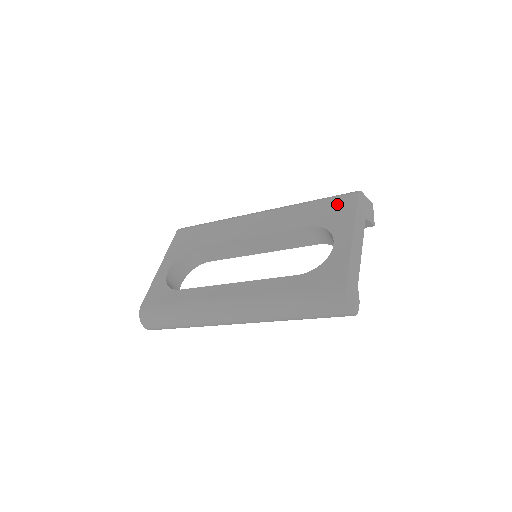
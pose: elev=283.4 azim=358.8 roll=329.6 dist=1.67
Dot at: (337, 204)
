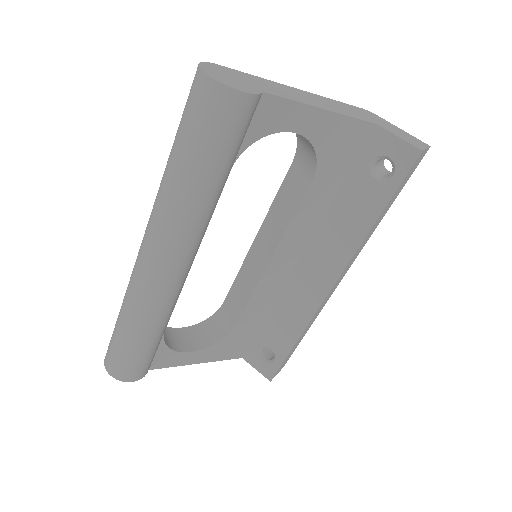
Dot at: occluded
